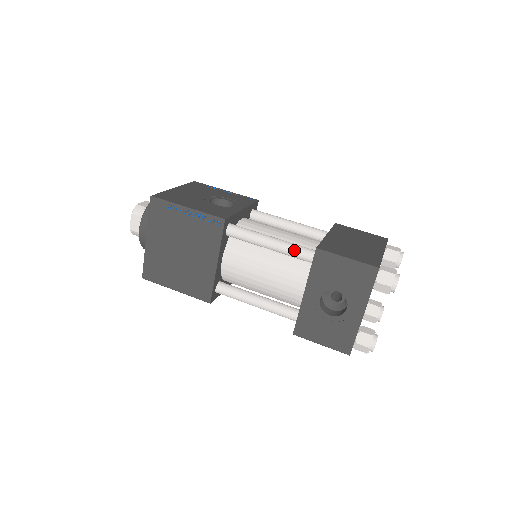
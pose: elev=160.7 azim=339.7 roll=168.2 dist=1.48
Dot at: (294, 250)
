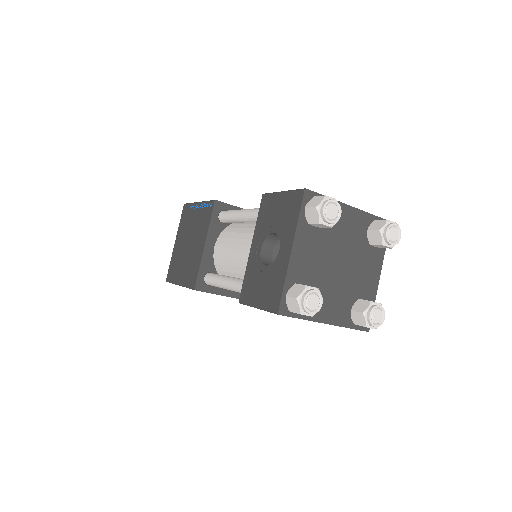
Dot at: (255, 210)
